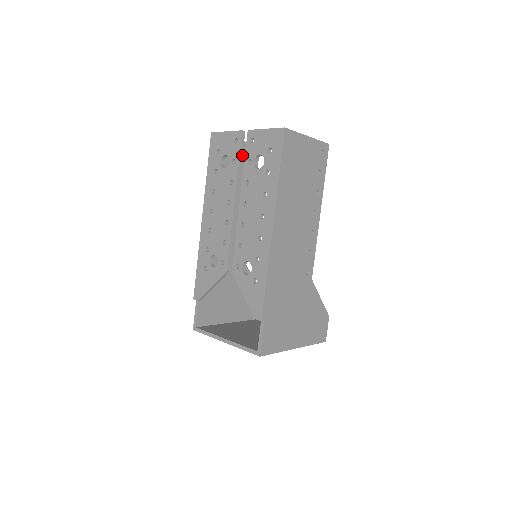
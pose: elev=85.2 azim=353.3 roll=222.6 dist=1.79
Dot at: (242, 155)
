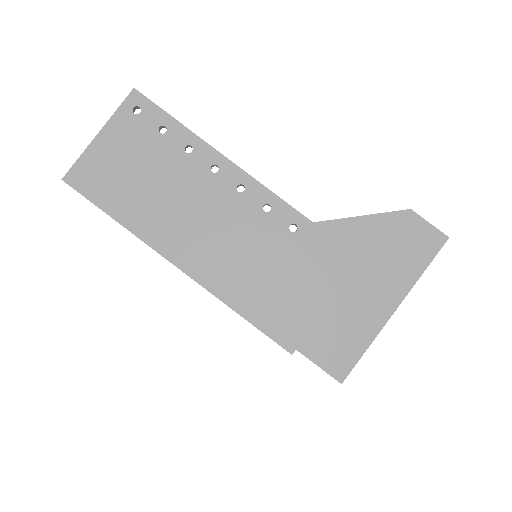
Dot at: occluded
